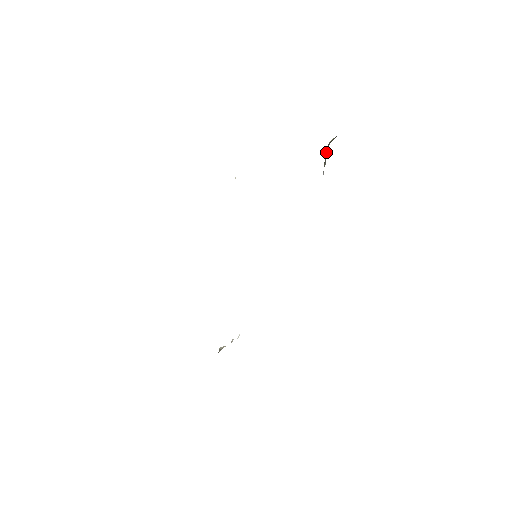
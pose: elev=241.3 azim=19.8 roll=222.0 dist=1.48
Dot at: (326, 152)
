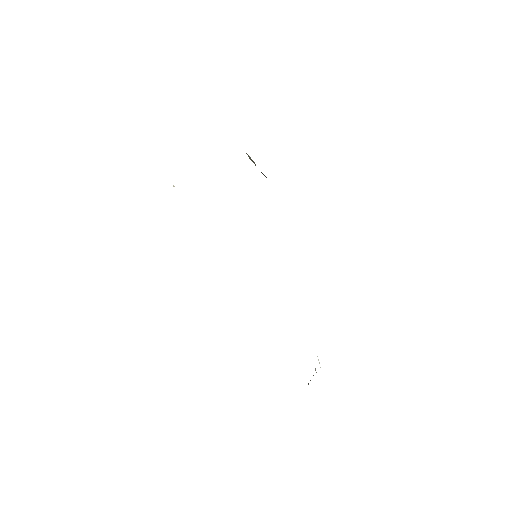
Dot at: (247, 154)
